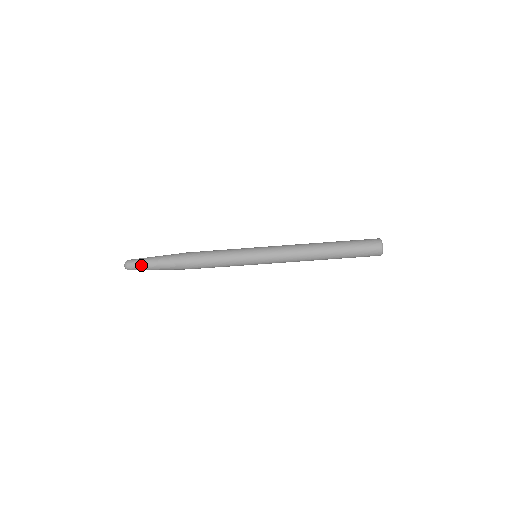
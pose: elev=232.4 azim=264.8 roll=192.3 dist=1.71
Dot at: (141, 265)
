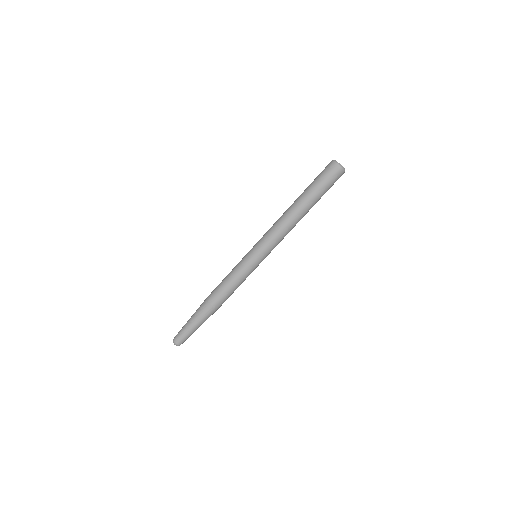
Dot at: (184, 334)
